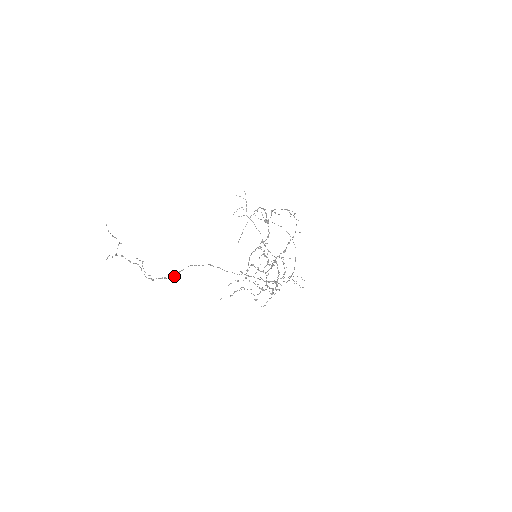
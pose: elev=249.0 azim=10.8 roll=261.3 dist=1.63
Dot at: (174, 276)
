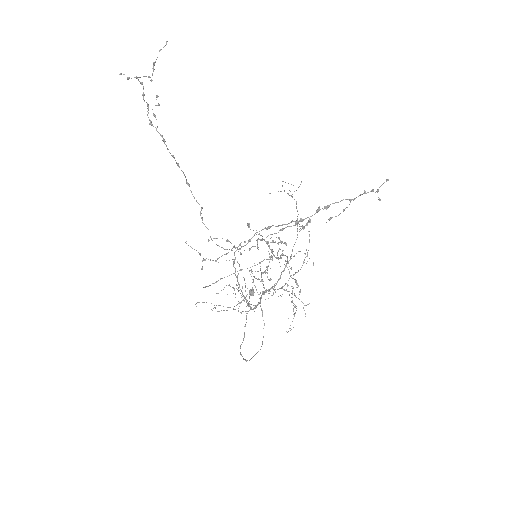
Dot at: (172, 155)
